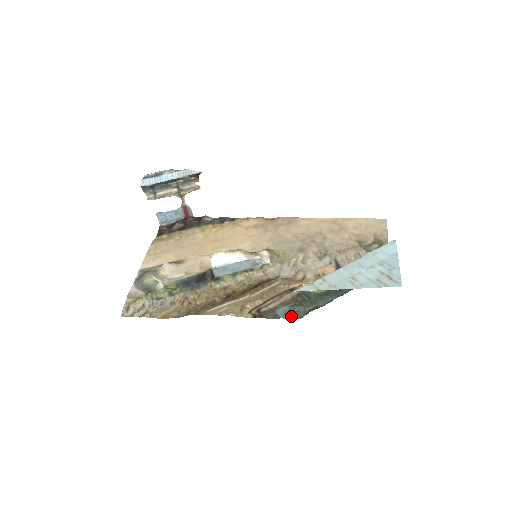
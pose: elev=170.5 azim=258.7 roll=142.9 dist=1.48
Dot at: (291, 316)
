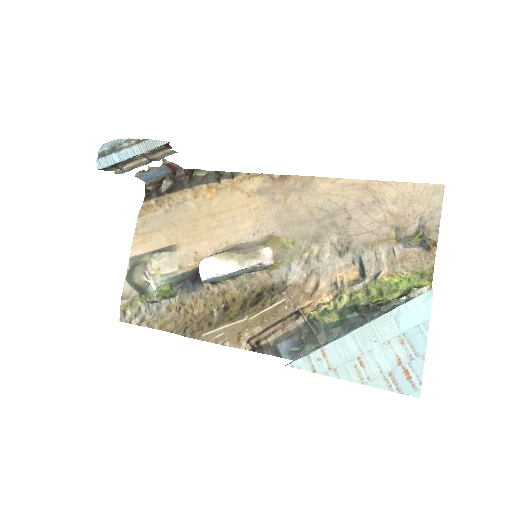
Dot at: (294, 357)
